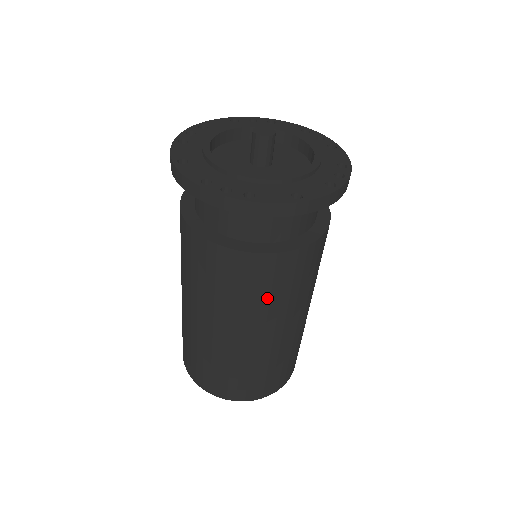
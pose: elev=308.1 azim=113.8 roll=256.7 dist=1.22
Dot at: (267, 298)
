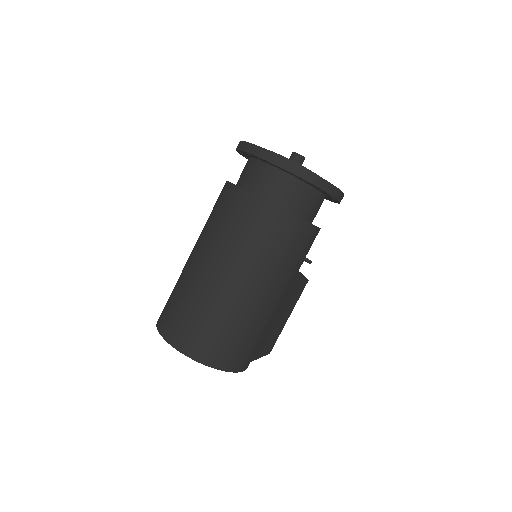
Dot at: (253, 243)
